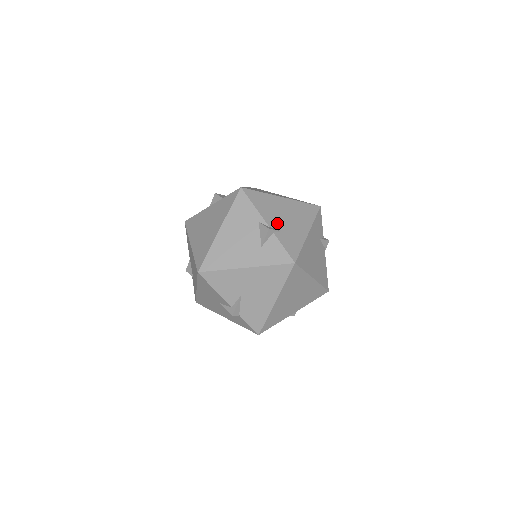
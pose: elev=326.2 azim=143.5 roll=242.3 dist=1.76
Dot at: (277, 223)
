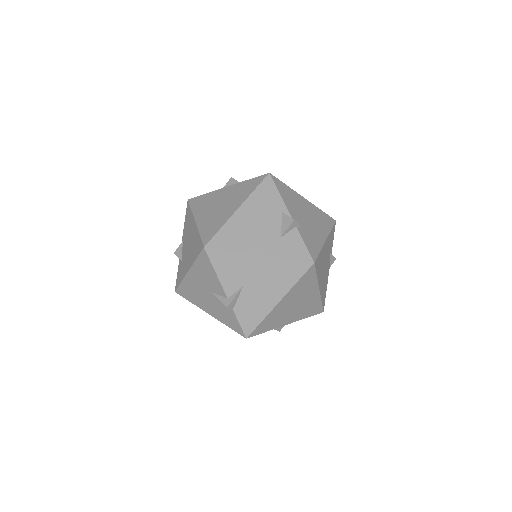
Dot at: (300, 219)
